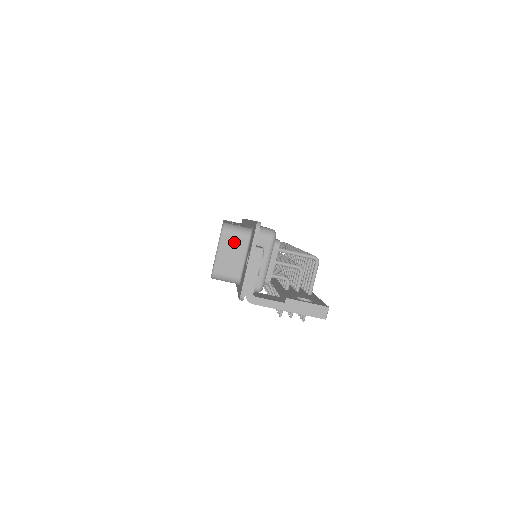
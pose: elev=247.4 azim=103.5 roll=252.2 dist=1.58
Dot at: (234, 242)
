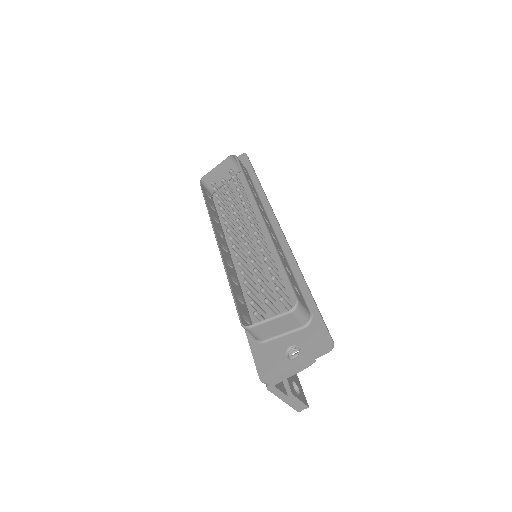
Dot at: (291, 322)
